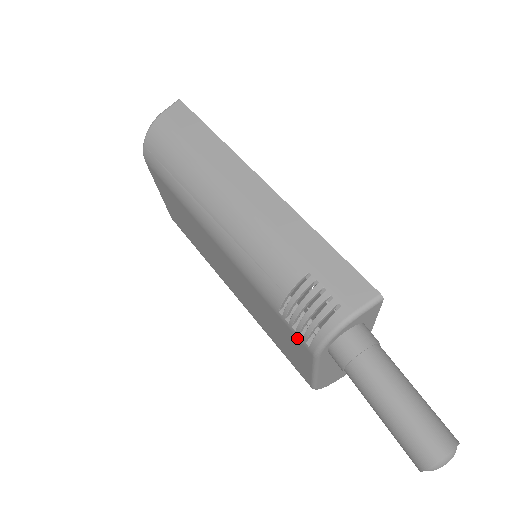
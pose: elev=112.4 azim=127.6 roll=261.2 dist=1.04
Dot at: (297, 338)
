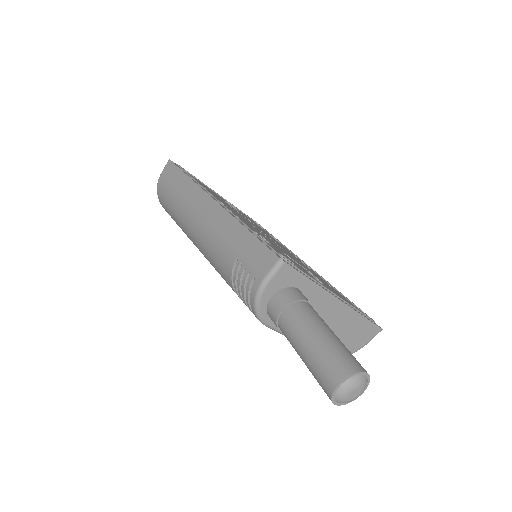
Dot at: occluded
